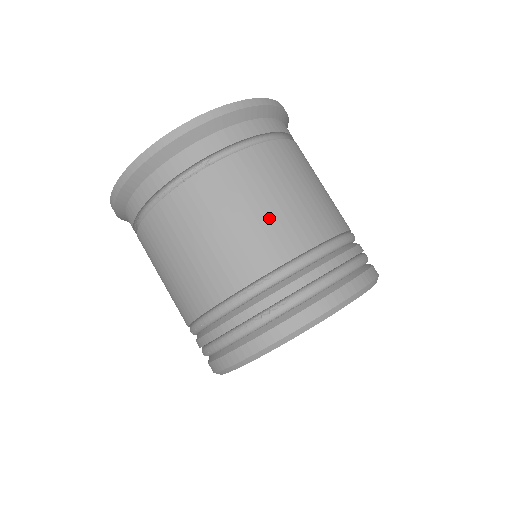
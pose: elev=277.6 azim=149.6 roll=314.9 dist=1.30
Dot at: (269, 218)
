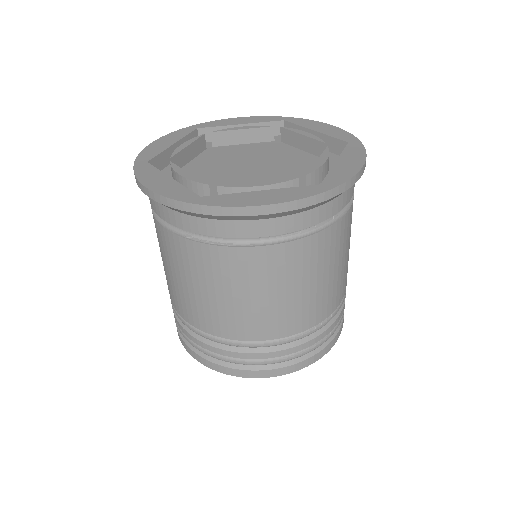
Dot at: (345, 268)
